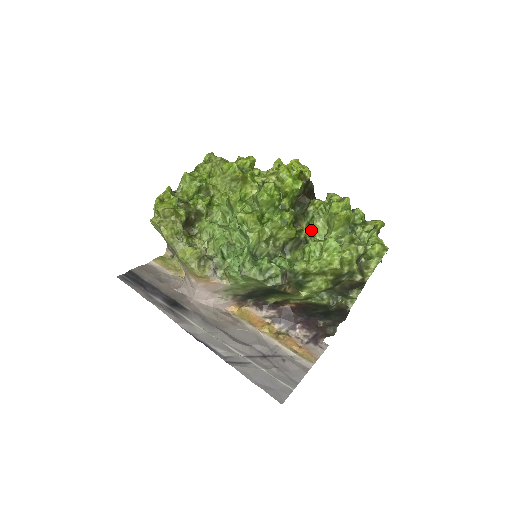
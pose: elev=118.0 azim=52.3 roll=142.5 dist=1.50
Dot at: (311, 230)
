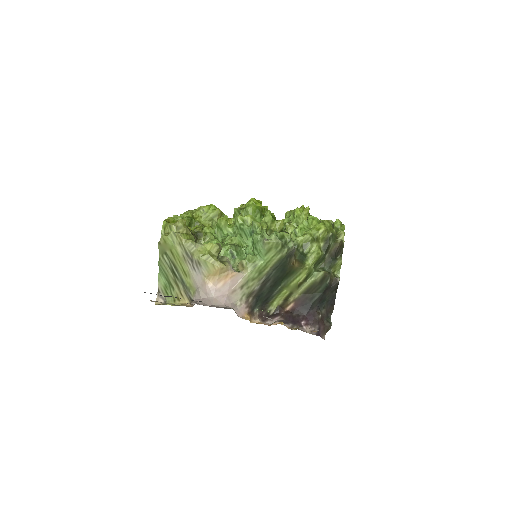
Dot at: occluded
